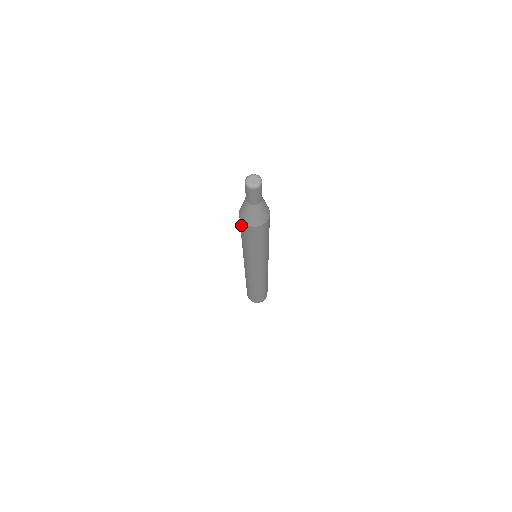
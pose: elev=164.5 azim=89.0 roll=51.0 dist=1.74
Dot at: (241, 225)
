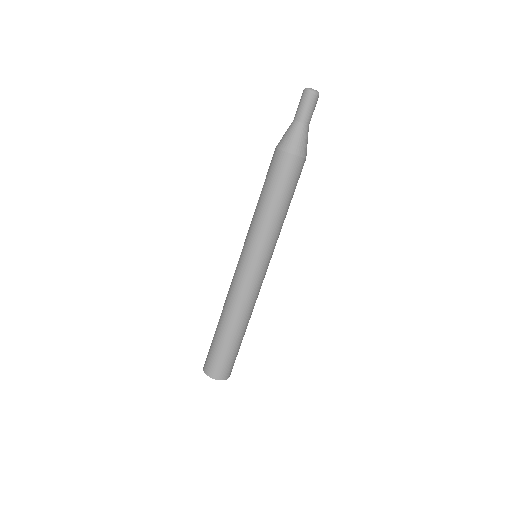
Dot at: (281, 165)
